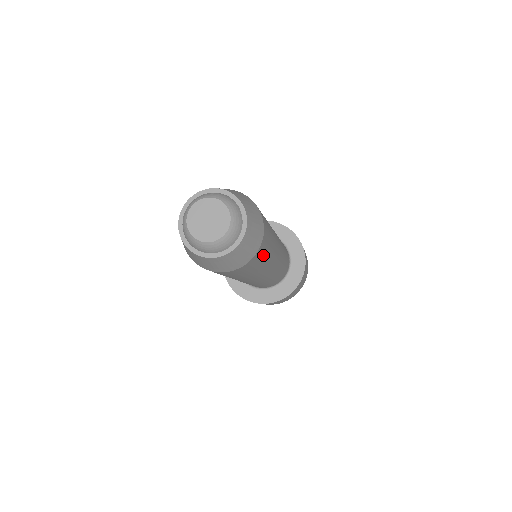
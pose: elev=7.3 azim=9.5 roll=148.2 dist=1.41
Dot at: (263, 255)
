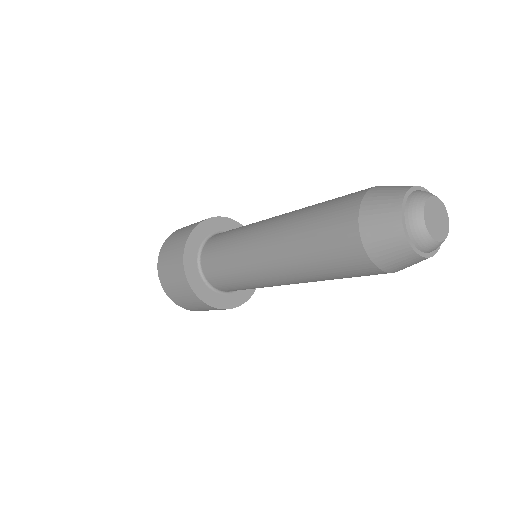
Dot at: occluded
